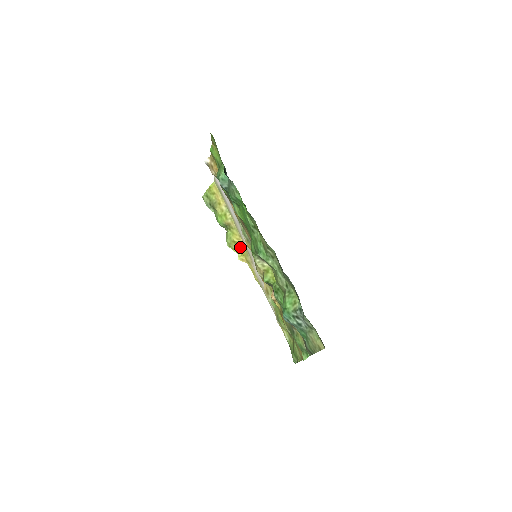
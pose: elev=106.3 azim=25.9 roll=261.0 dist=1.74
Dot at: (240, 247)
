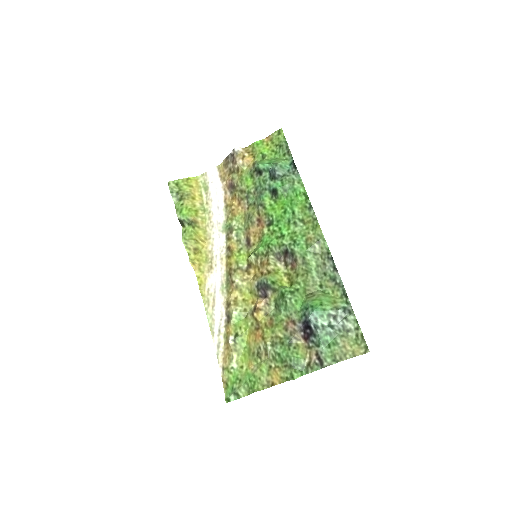
Dot at: (198, 250)
